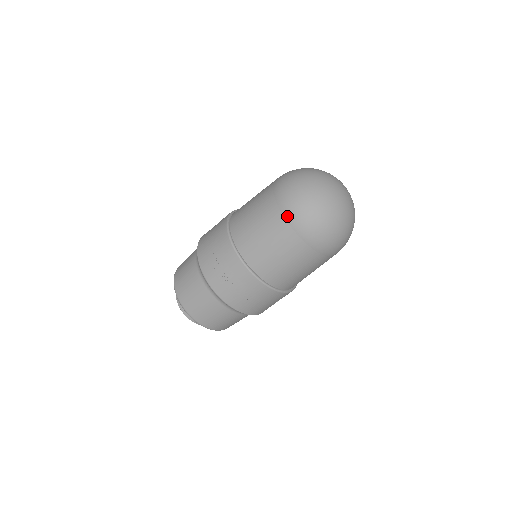
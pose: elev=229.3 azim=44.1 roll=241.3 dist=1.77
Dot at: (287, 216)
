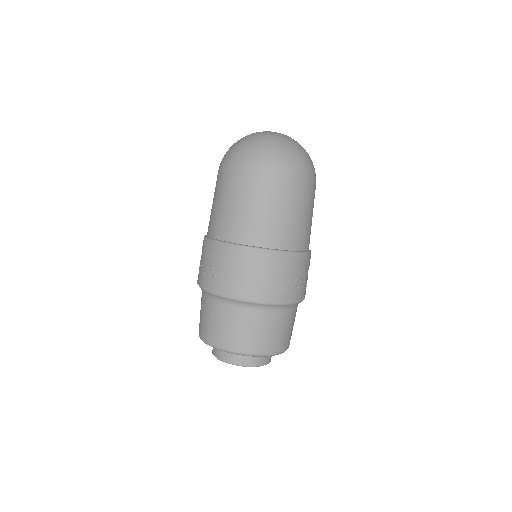
Dot at: (219, 172)
